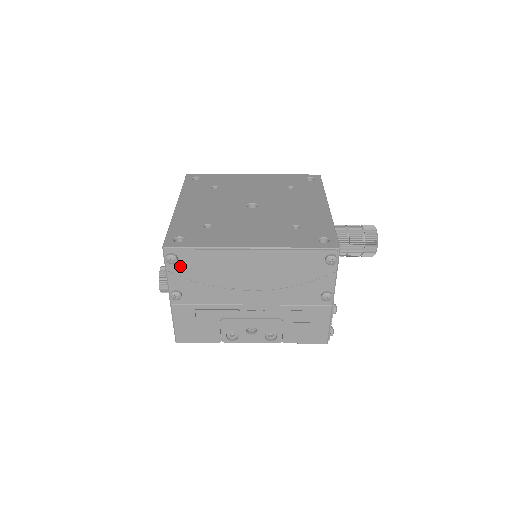
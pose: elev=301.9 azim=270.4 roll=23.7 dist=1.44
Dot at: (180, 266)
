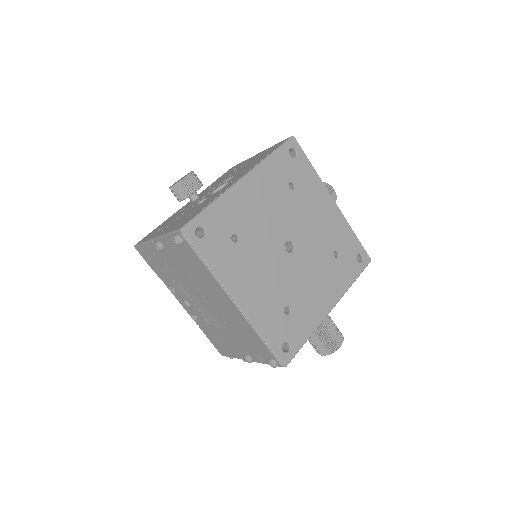
Dot at: (180, 247)
